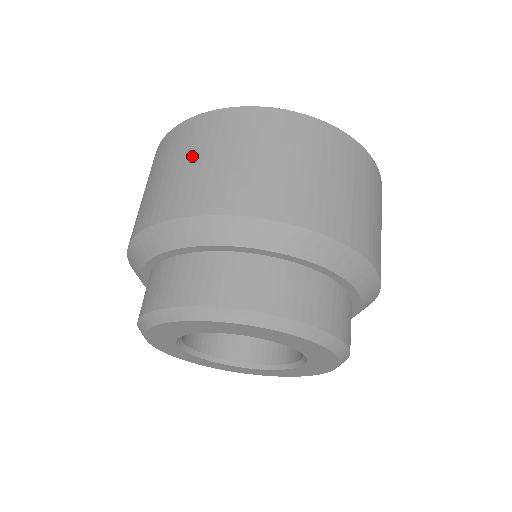
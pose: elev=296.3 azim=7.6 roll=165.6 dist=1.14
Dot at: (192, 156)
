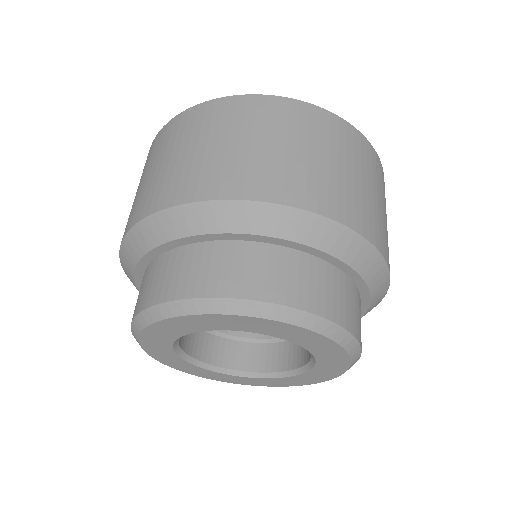
Dot at: (137, 189)
